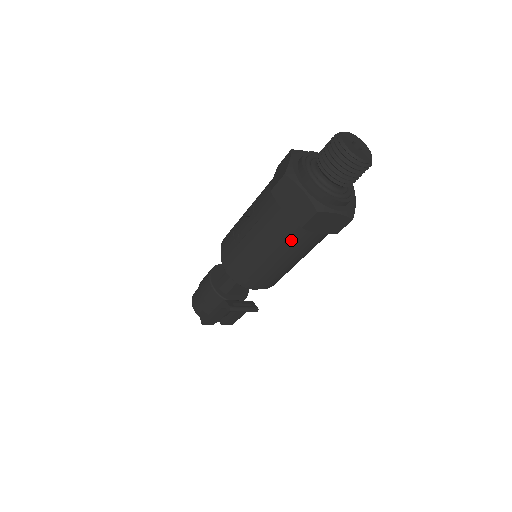
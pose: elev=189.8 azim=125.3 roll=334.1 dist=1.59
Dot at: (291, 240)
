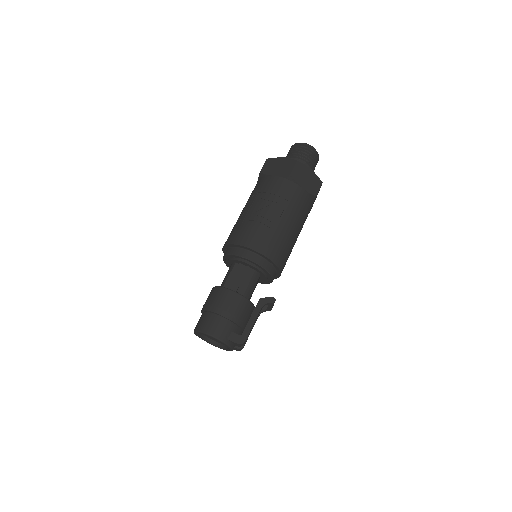
Dot at: (306, 212)
